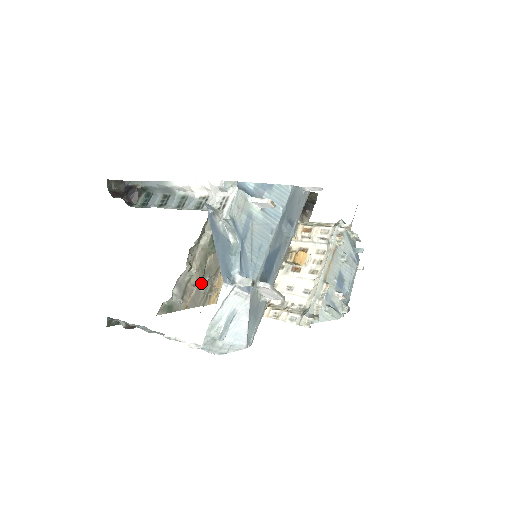
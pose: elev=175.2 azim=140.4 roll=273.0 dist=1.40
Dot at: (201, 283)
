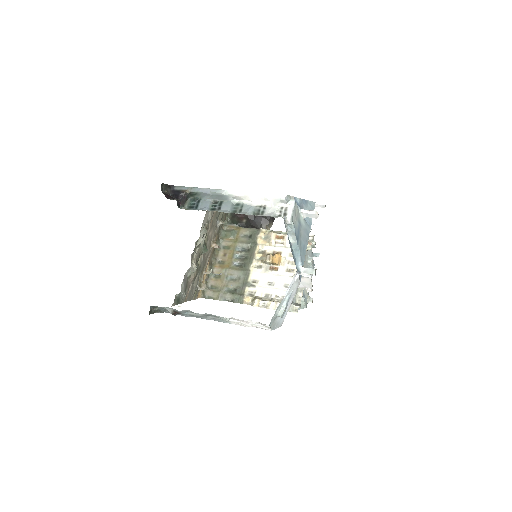
Dot at: (194, 279)
